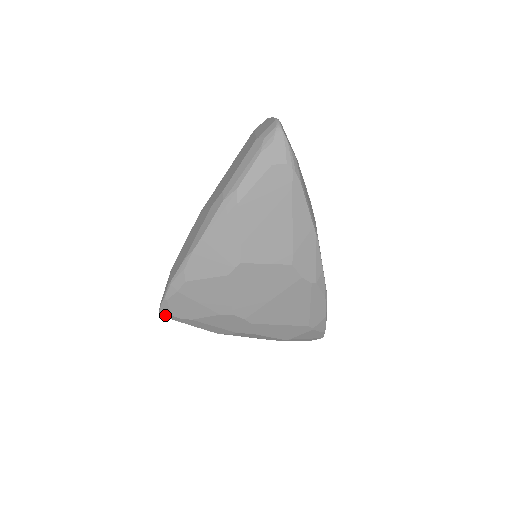
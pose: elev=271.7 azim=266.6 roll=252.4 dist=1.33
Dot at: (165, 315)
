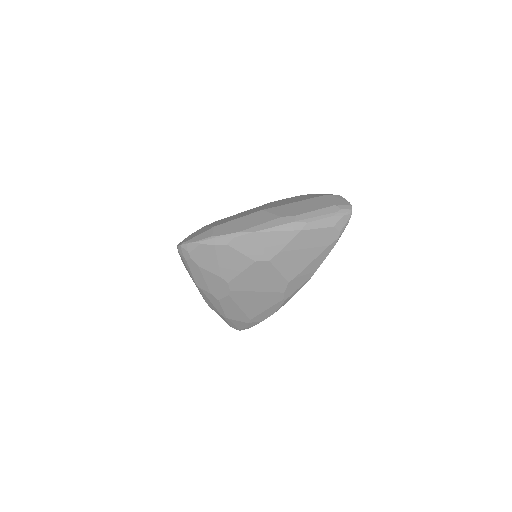
Dot at: (183, 249)
